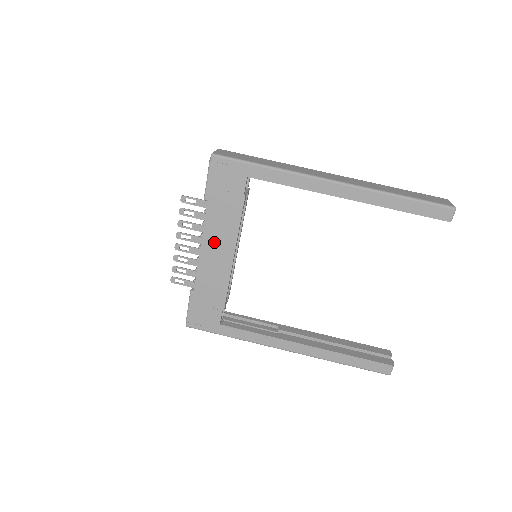
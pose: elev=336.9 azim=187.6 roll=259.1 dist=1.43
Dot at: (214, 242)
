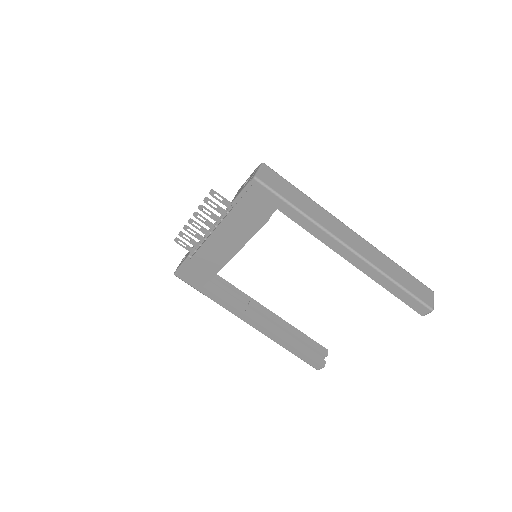
Dot at: (225, 236)
